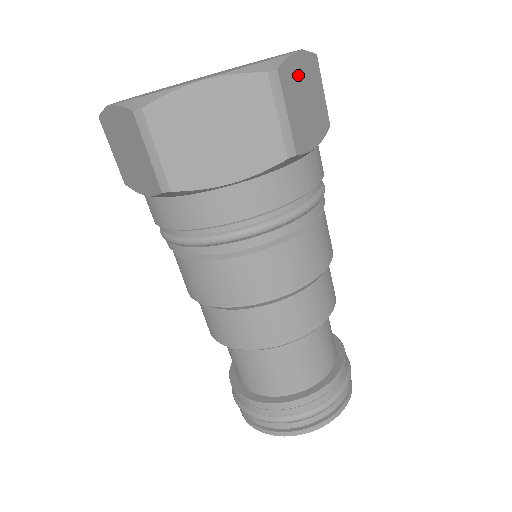
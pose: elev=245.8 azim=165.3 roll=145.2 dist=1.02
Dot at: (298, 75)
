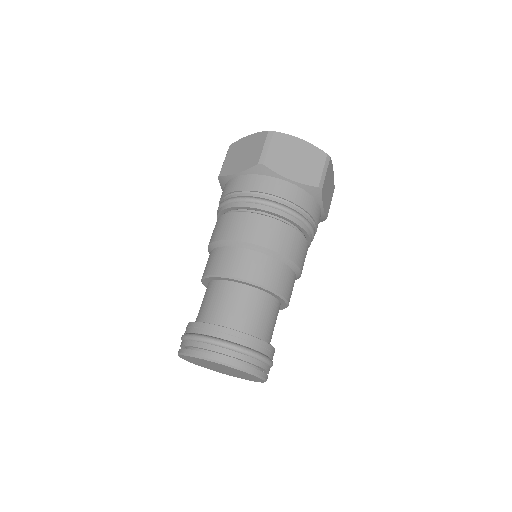
Dot at: (331, 175)
